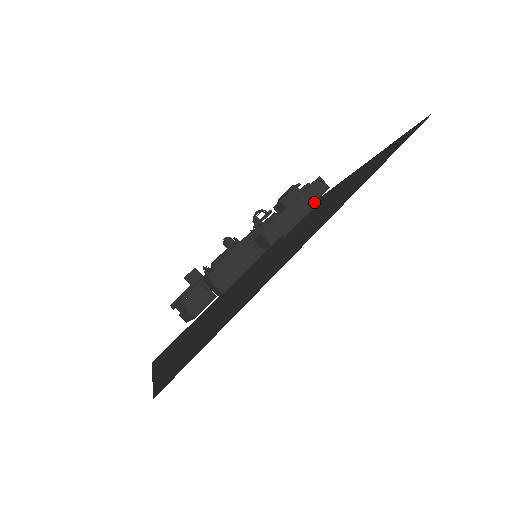
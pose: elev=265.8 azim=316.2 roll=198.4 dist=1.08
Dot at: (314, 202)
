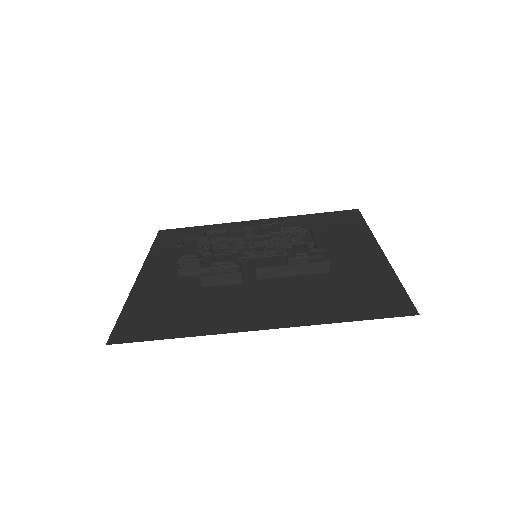
Dot at: occluded
